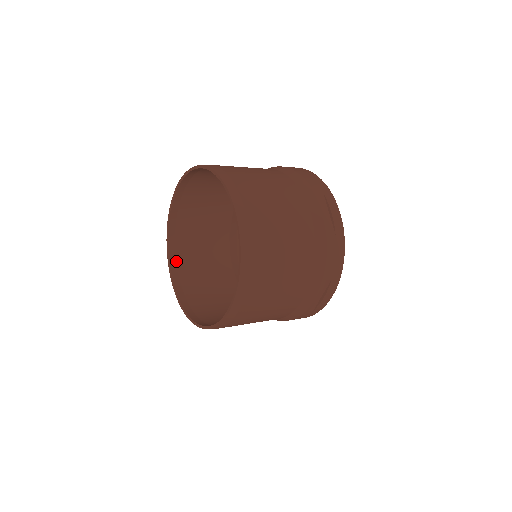
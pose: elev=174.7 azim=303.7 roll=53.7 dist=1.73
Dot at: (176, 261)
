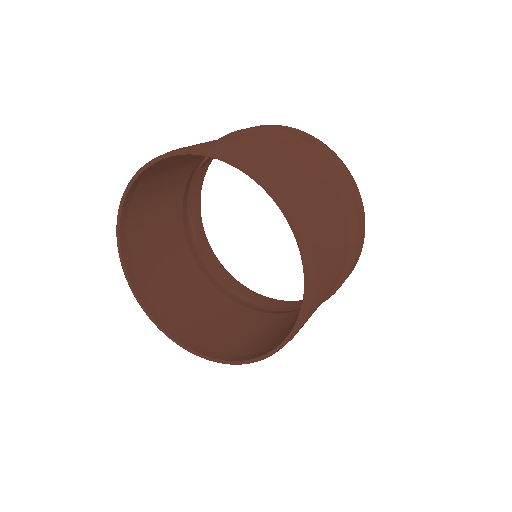
Dot at: (128, 248)
